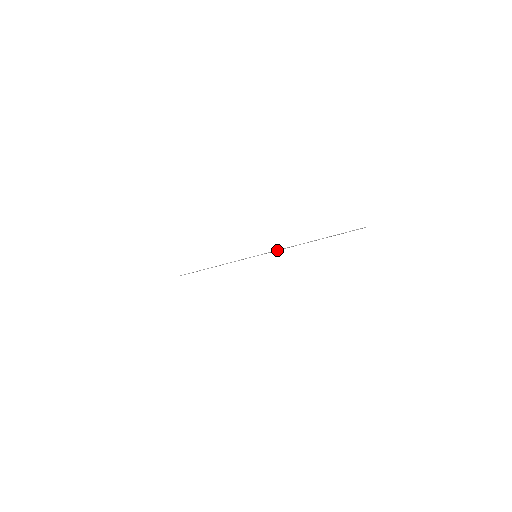
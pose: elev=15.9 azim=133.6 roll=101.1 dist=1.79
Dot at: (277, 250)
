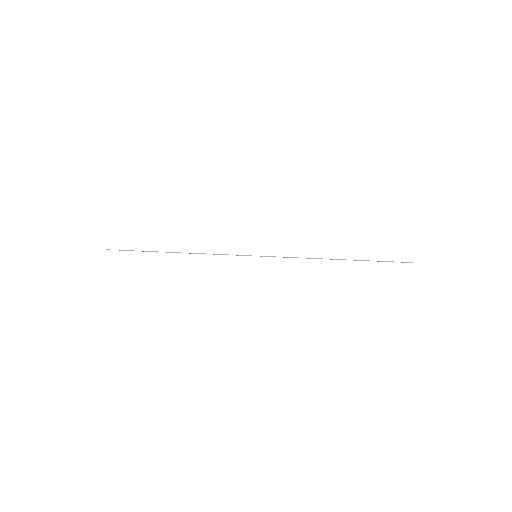
Dot at: (291, 257)
